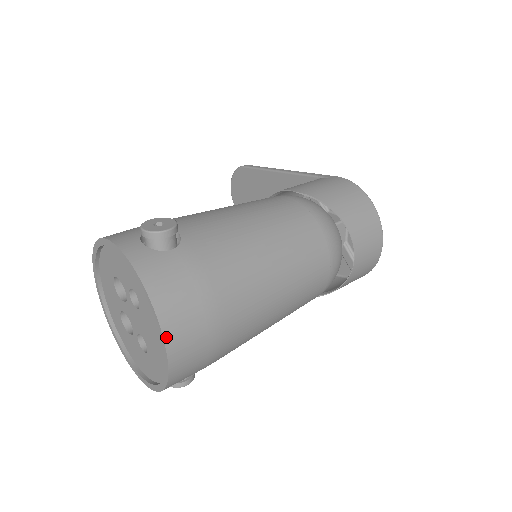
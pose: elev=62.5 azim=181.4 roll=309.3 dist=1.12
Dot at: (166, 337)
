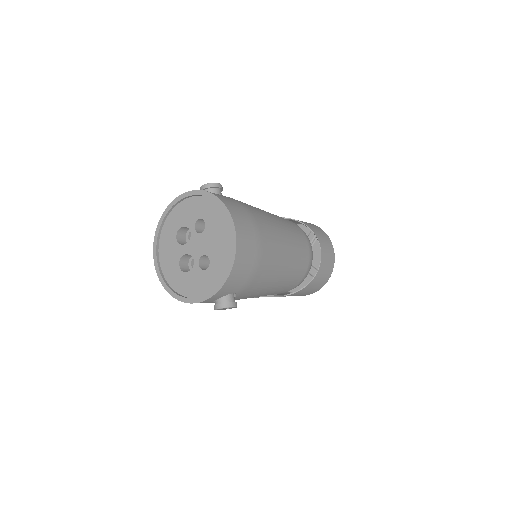
Dot at: (234, 220)
